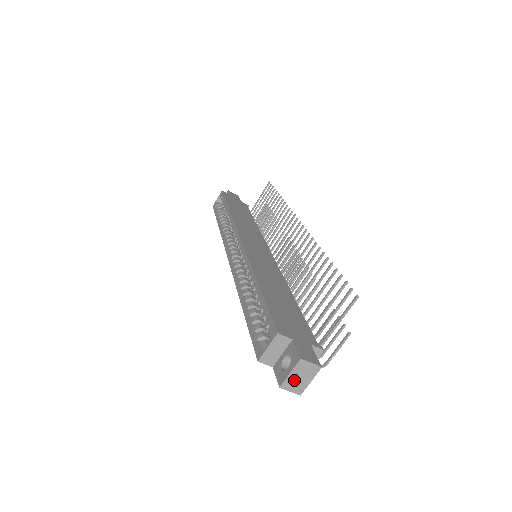
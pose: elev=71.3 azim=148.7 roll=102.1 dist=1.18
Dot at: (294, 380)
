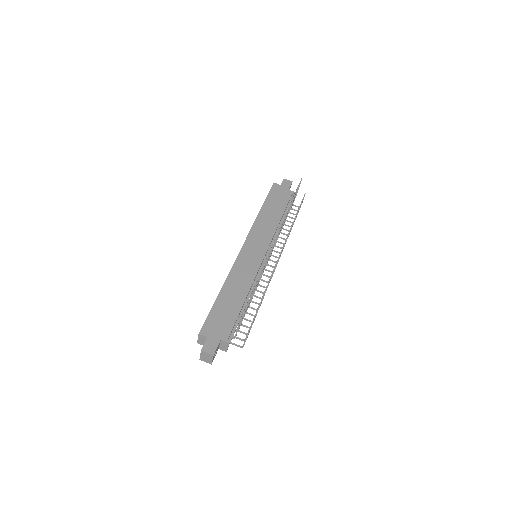
Dot at: (204, 358)
